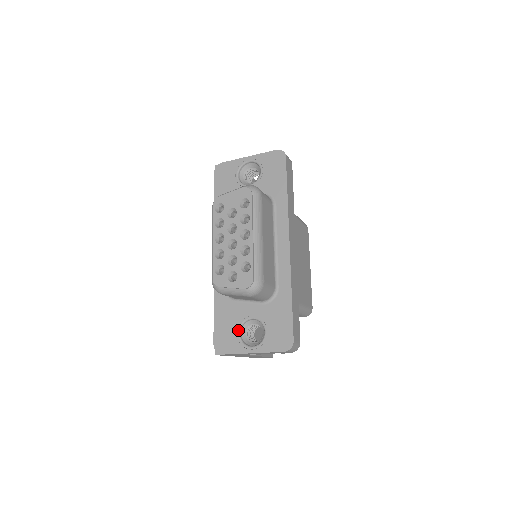
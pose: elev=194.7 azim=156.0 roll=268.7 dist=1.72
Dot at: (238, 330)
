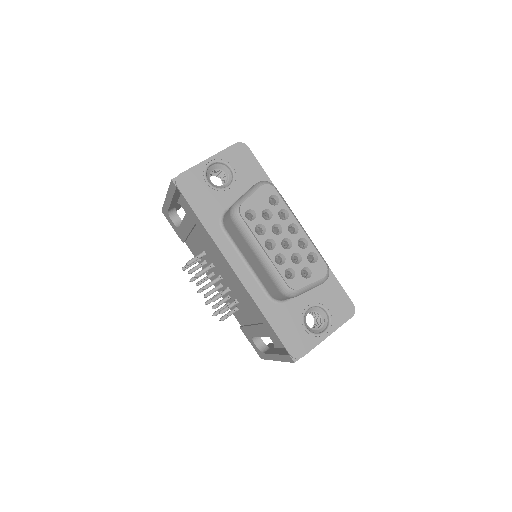
Dot at: (304, 326)
